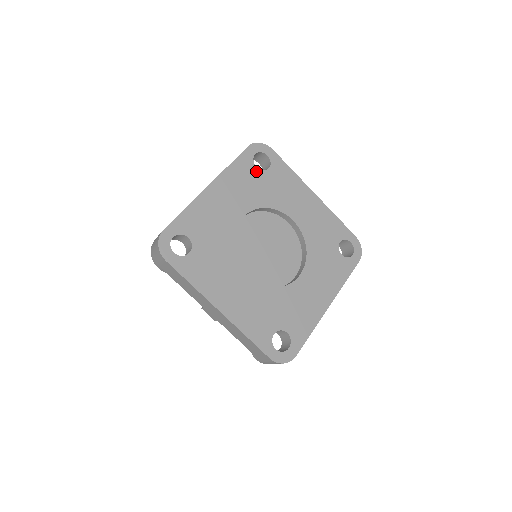
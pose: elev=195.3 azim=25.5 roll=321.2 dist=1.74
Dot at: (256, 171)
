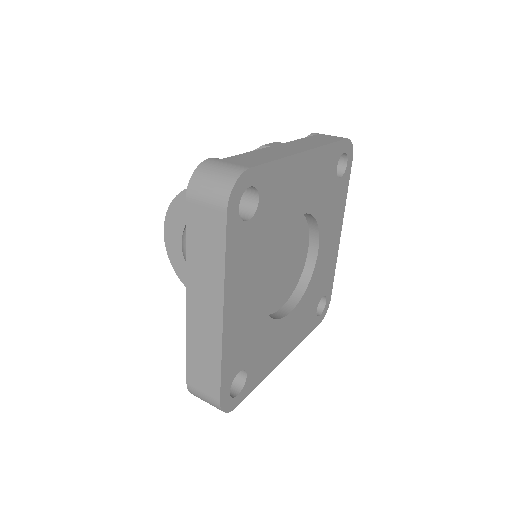
Dot at: (250, 226)
